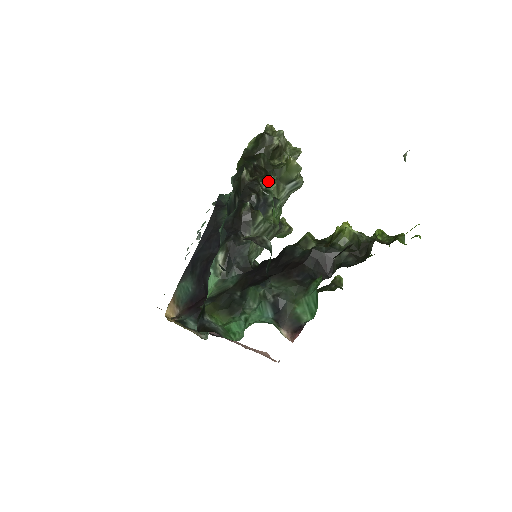
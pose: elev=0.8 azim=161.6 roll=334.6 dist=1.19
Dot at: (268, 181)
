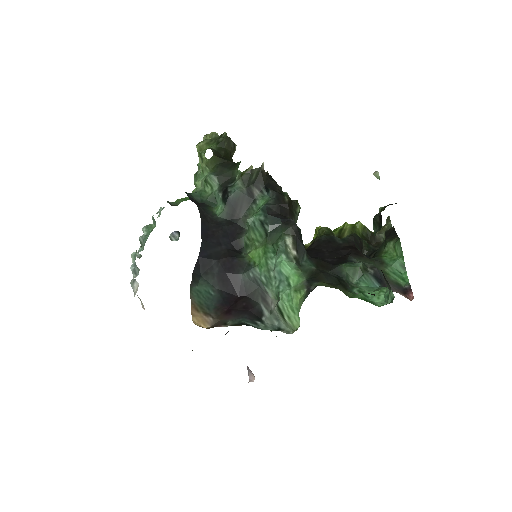
Dot at: occluded
